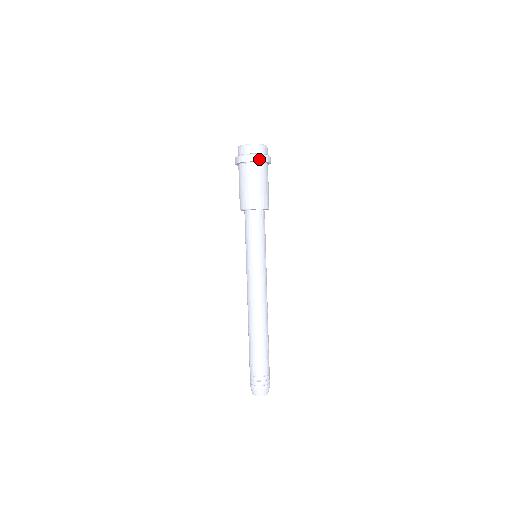
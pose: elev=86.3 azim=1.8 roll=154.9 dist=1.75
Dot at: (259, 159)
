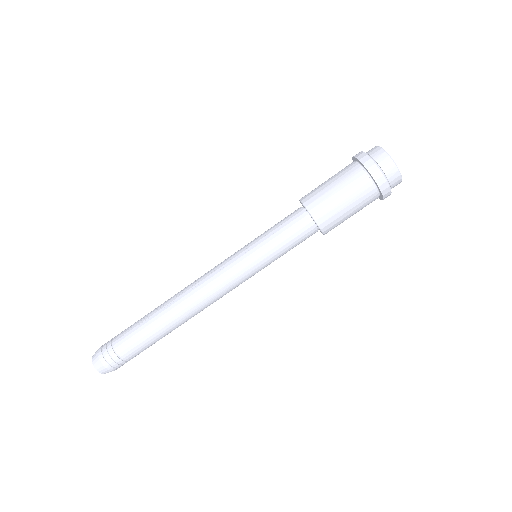
Dot at: (385, 192)
